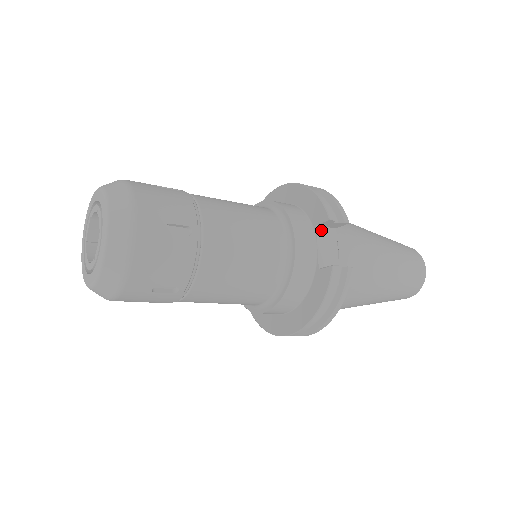
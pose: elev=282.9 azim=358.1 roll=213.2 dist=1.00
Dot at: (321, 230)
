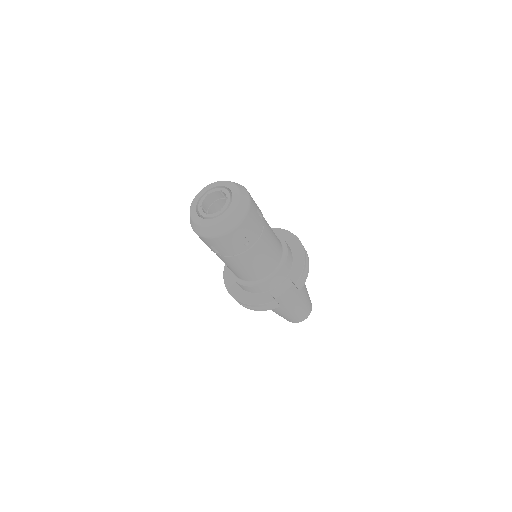
Dot at: (288, 281)
